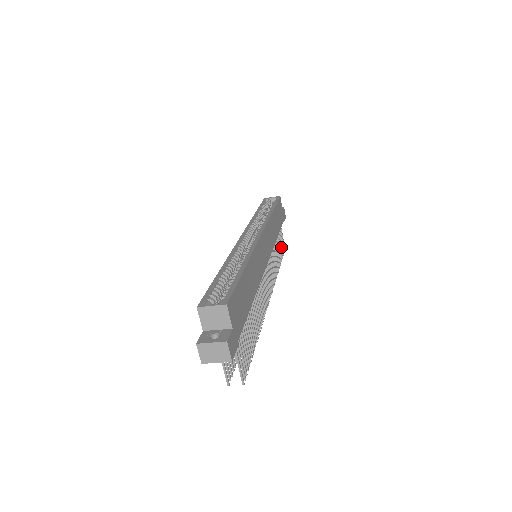
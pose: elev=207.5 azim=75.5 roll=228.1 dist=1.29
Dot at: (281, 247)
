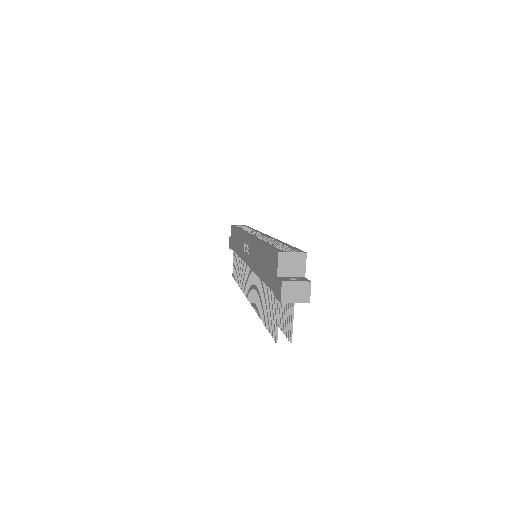
Dot at: occluded
